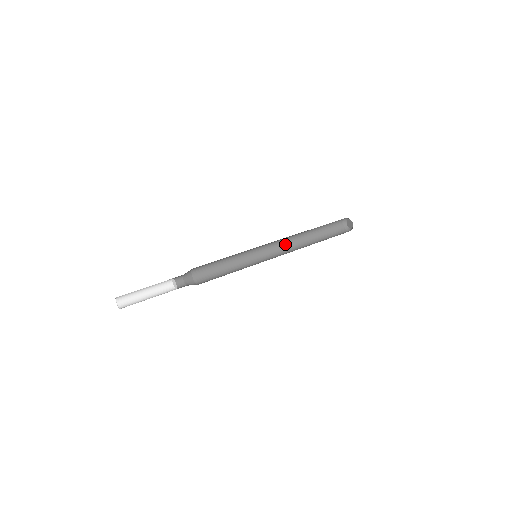
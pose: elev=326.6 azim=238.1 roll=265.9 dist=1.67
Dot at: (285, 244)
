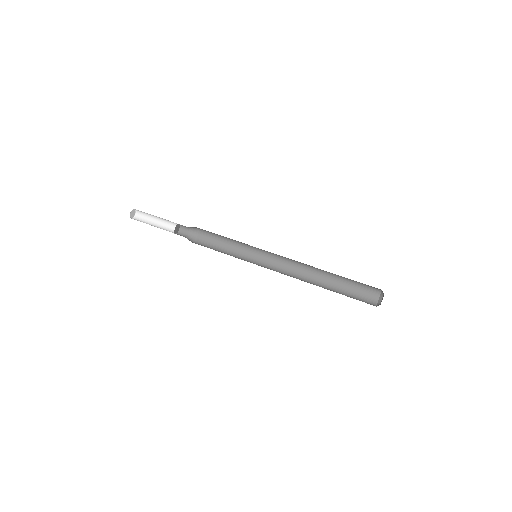
Dot at: (299, 262)
